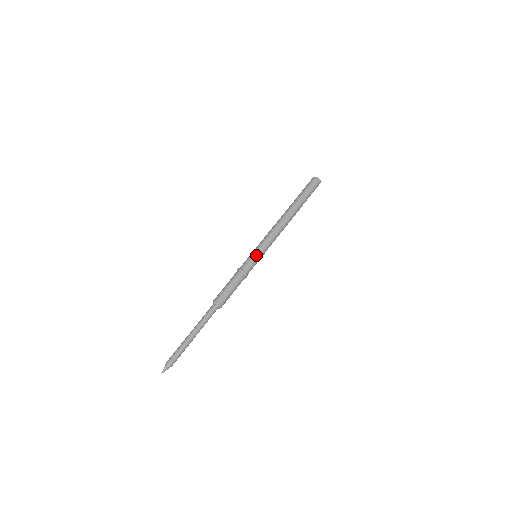
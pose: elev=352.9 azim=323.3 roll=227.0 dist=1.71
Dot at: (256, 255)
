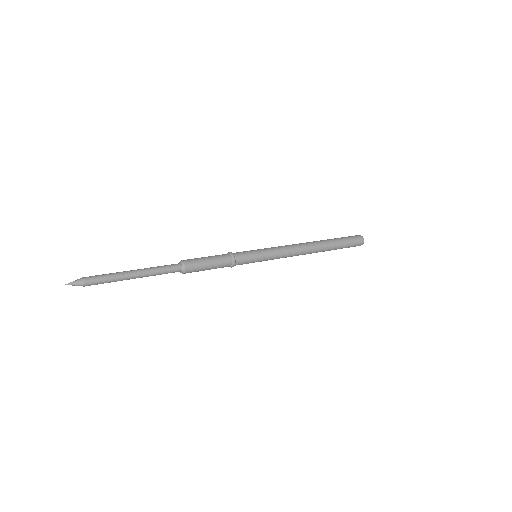
Dot at: (255, 250)
